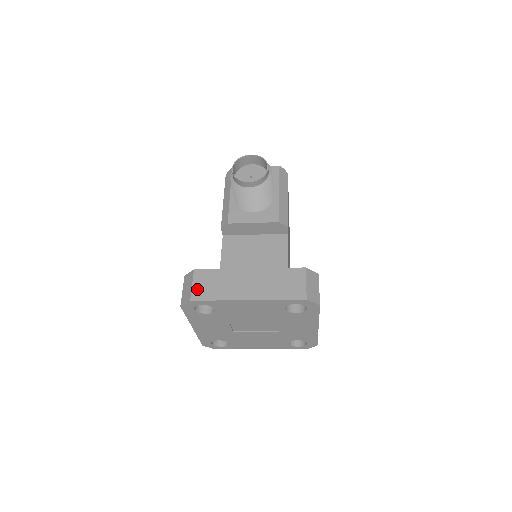
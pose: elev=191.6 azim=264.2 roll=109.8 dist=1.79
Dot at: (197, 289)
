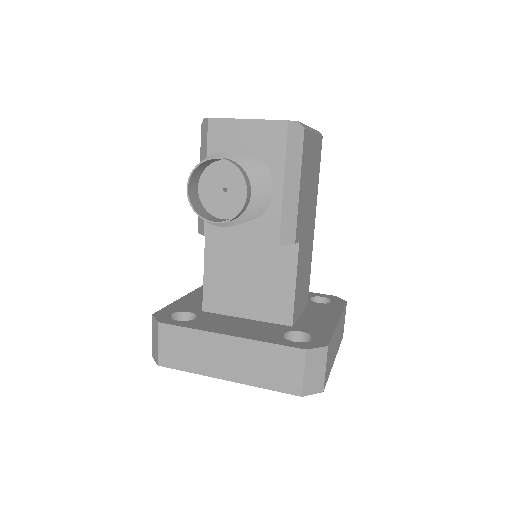
Dot at: (164, 352)
